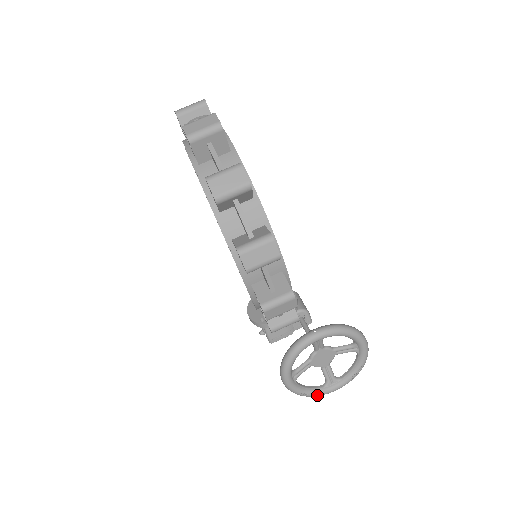
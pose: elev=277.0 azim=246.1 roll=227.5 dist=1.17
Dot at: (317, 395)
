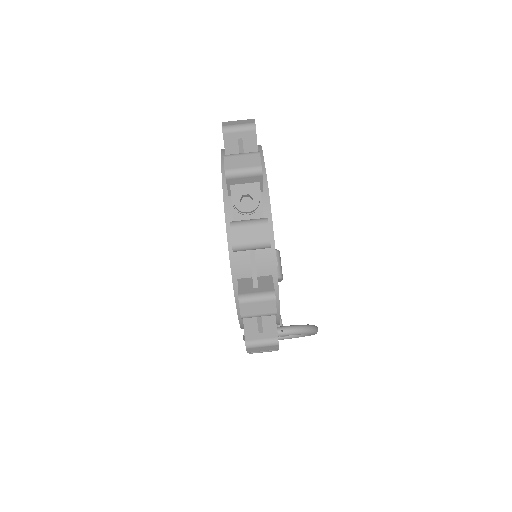
Dot at: occluded
